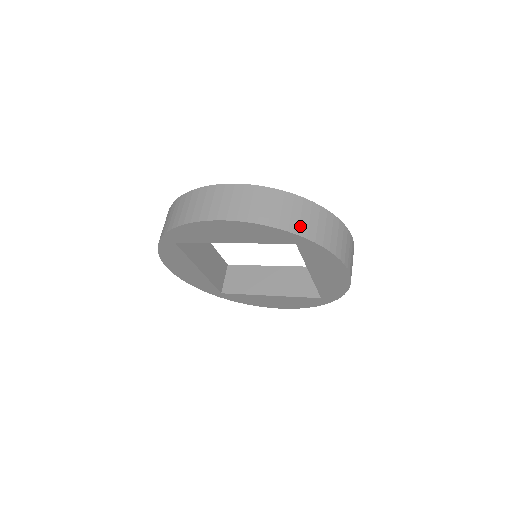
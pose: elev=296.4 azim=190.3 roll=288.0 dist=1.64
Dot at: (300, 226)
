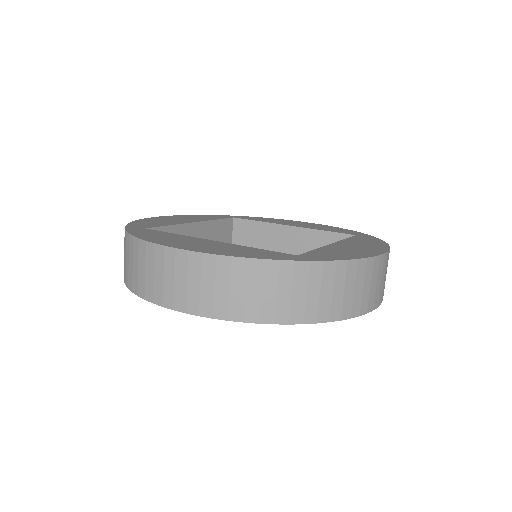
Dot at: (291, 309)
